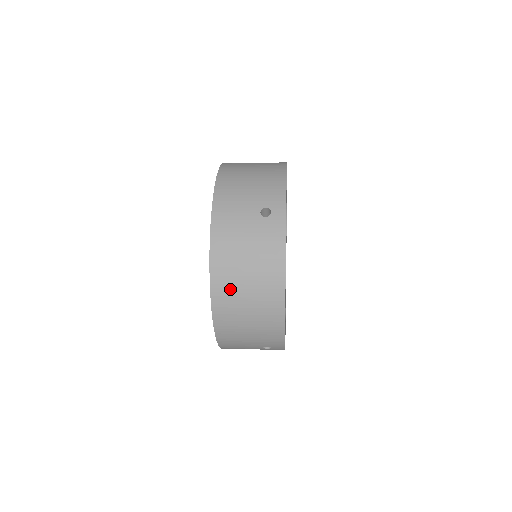
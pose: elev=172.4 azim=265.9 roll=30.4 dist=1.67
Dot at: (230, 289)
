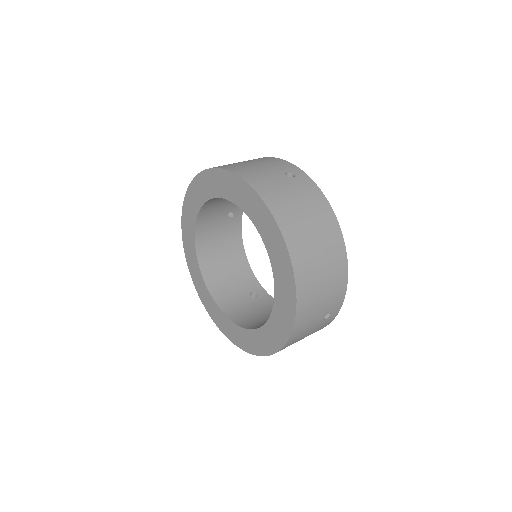
Dot at: (303, 243)
